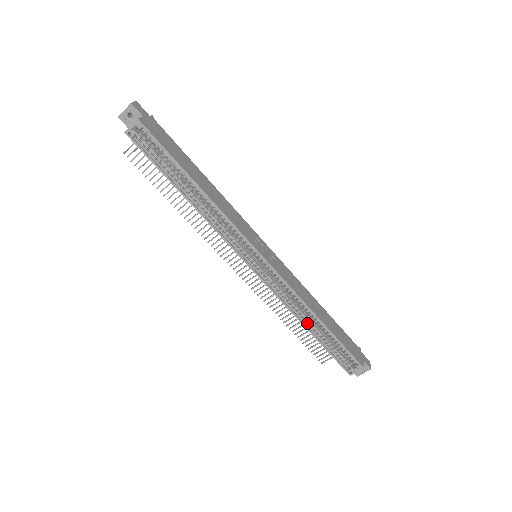
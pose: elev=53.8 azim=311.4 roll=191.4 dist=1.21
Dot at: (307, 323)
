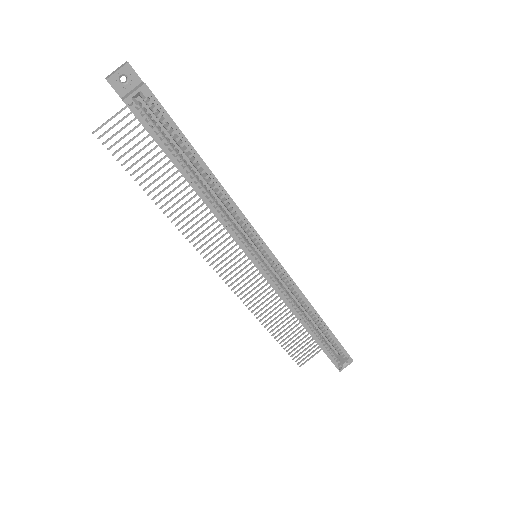
Dot at: (306, 324)
